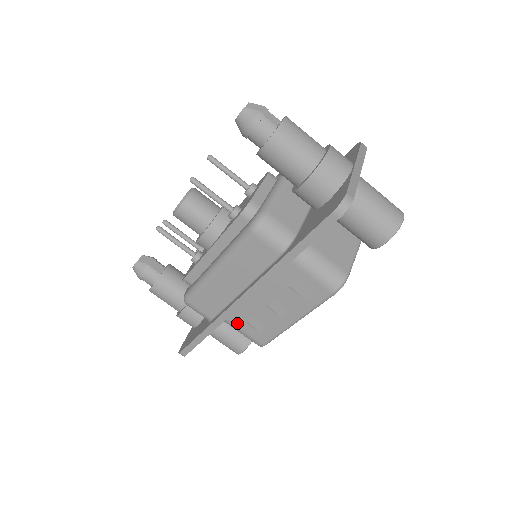
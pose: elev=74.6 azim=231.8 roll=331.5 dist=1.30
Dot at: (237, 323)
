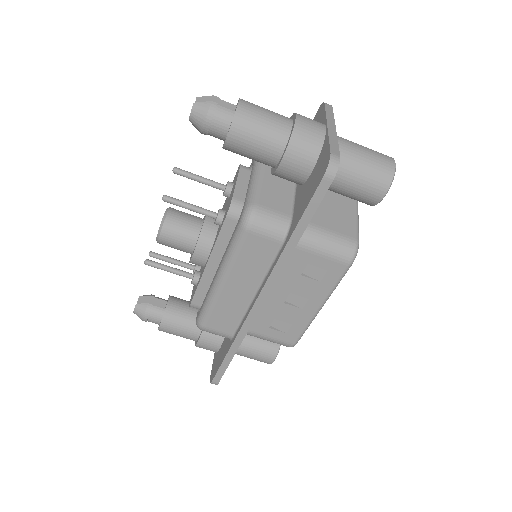
Dot at: (260, 331)
